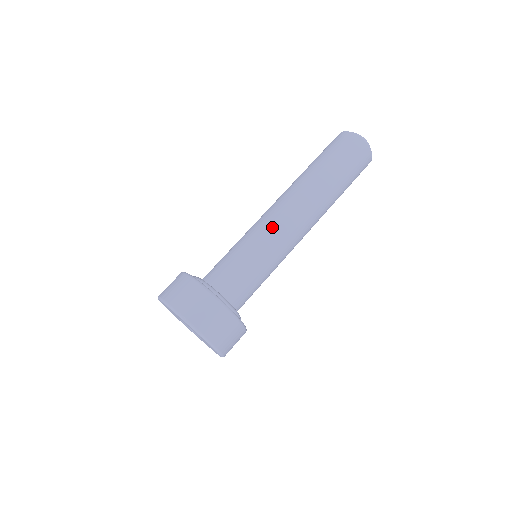
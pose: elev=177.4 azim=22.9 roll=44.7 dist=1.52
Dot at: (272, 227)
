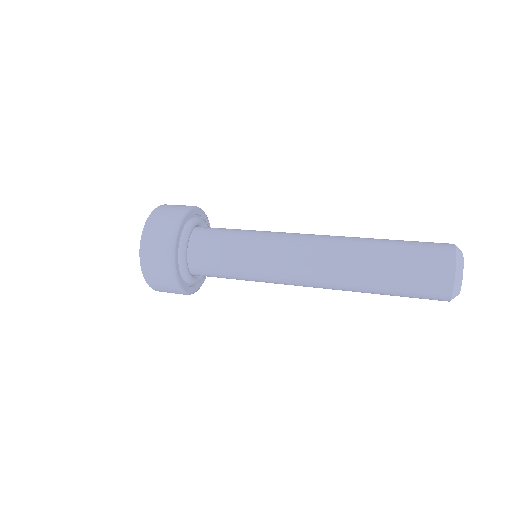
Dot at: (280, 244)
